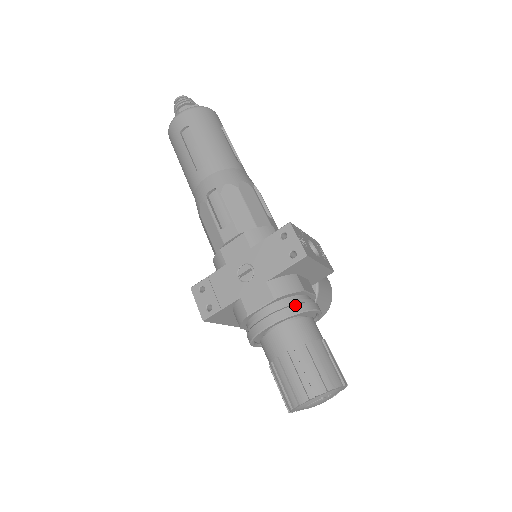
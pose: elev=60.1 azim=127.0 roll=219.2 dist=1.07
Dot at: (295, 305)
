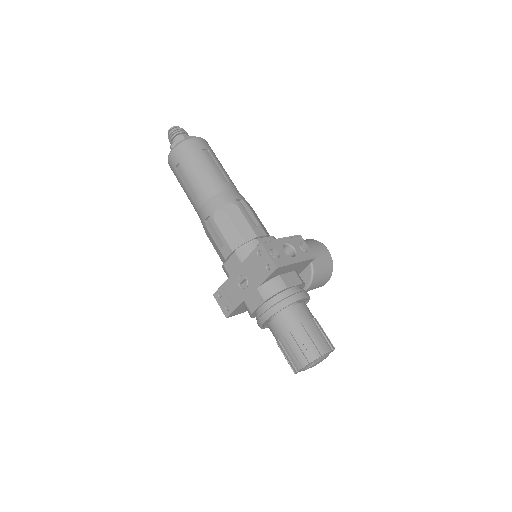
Dot at: (280, 302)
